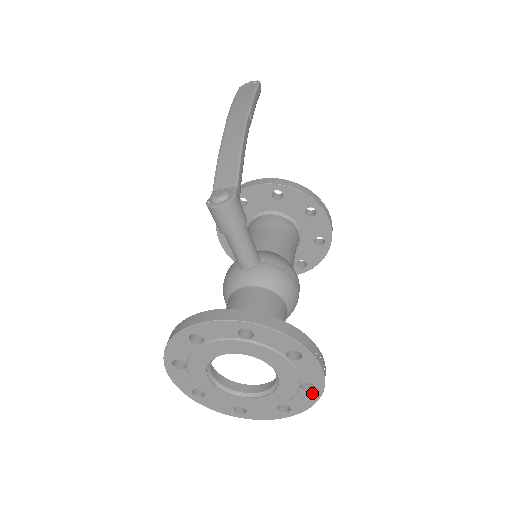
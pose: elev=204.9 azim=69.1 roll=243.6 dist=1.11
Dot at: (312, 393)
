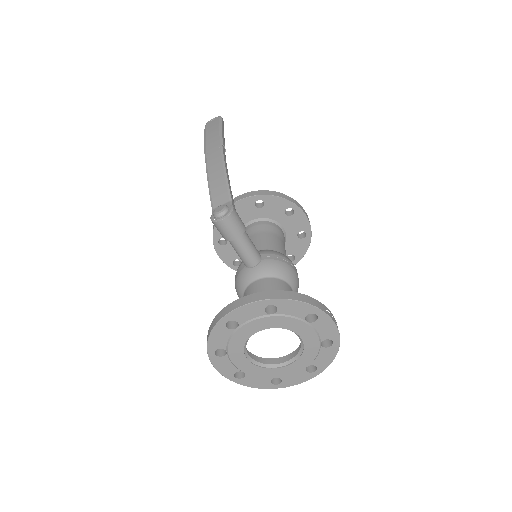
Dot at: (331, 348)
